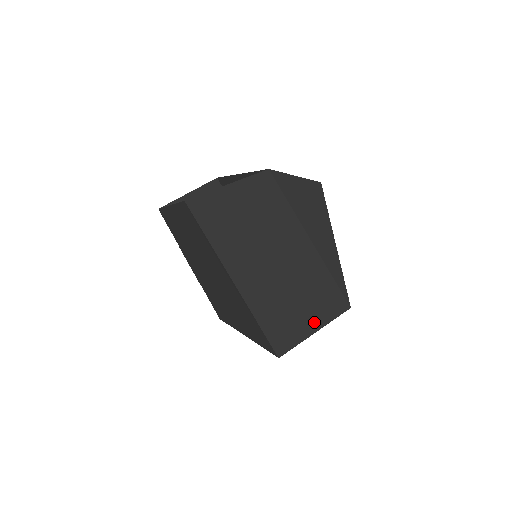
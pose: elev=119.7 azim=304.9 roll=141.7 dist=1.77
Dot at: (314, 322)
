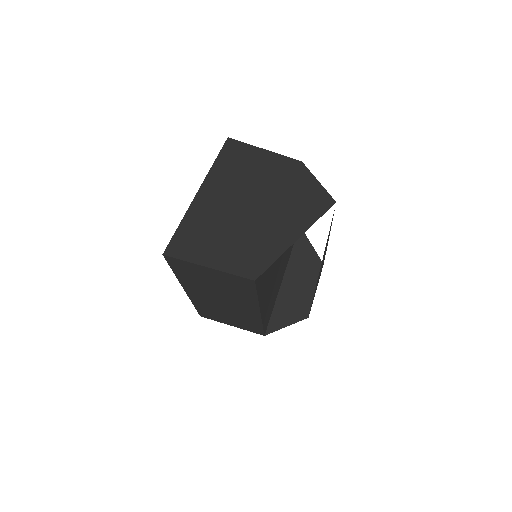
Dot at: (215, 260)
